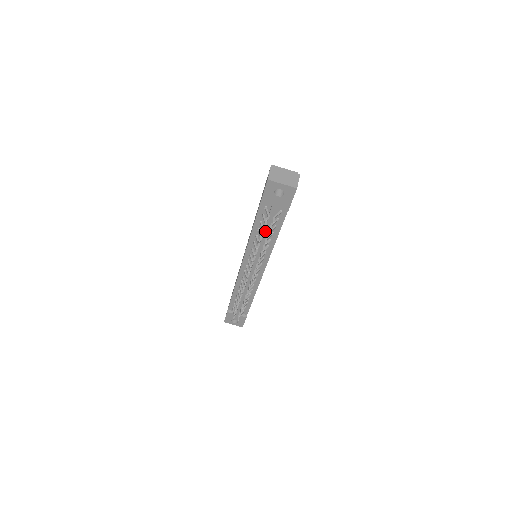
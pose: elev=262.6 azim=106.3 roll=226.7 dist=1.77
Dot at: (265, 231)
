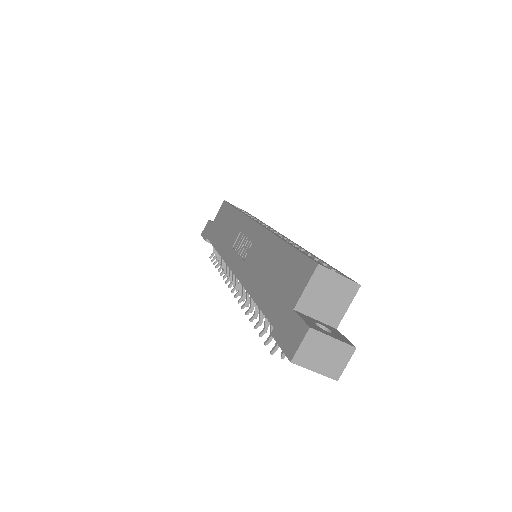
Dot at: occluded
